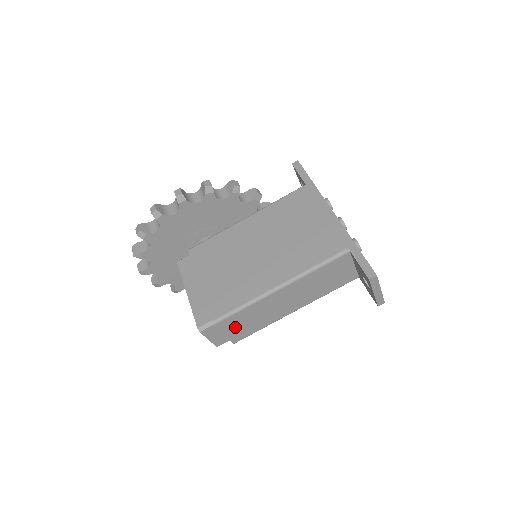
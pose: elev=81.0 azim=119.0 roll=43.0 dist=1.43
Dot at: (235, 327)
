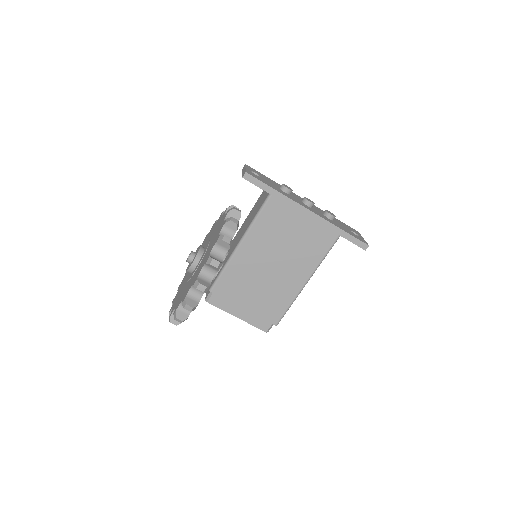
Dot at: occluded
